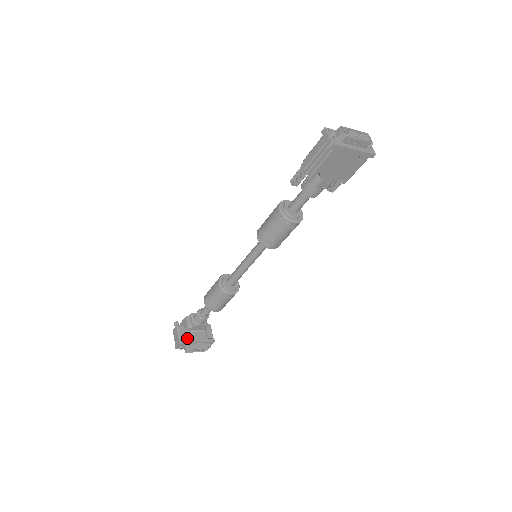
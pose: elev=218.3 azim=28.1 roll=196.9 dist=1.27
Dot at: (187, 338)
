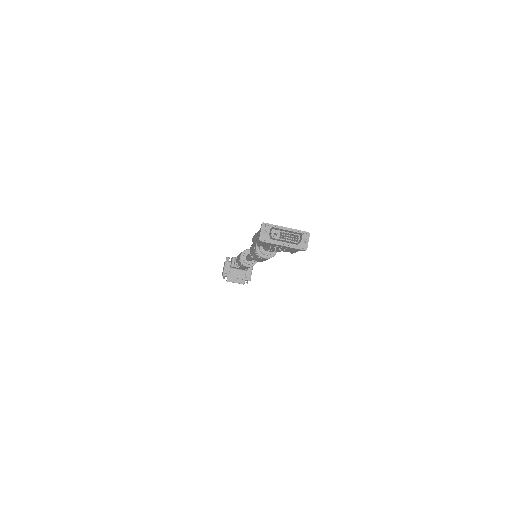
Dot at: (229, 273)
